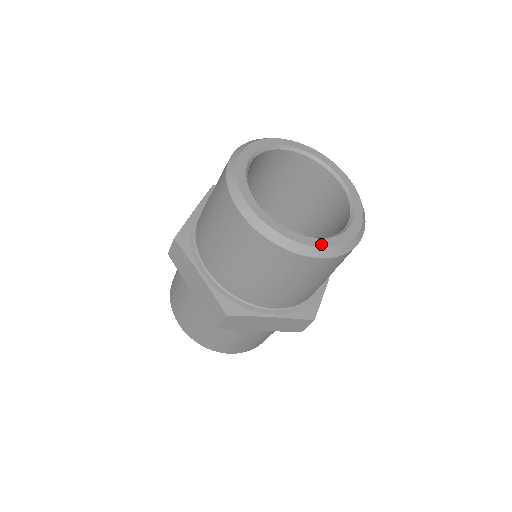
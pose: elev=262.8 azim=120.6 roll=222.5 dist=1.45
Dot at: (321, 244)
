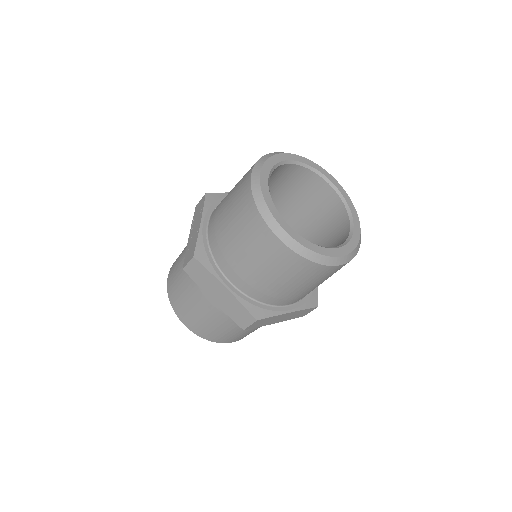
Dot at: (341, 253)
